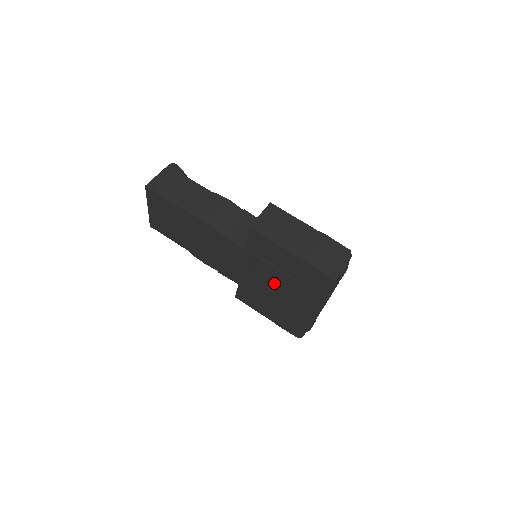
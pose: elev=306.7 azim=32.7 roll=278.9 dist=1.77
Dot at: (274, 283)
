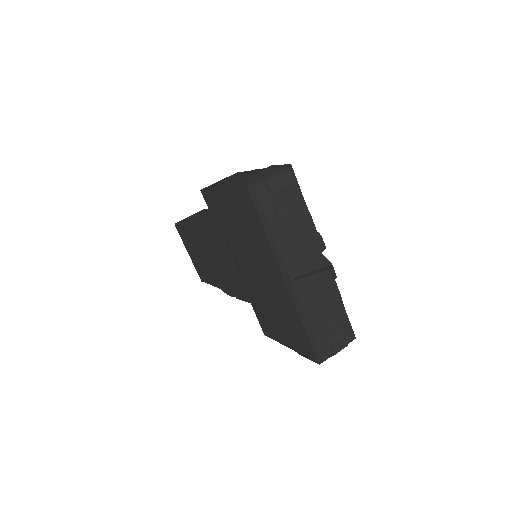
Dot at: (248, 261)
